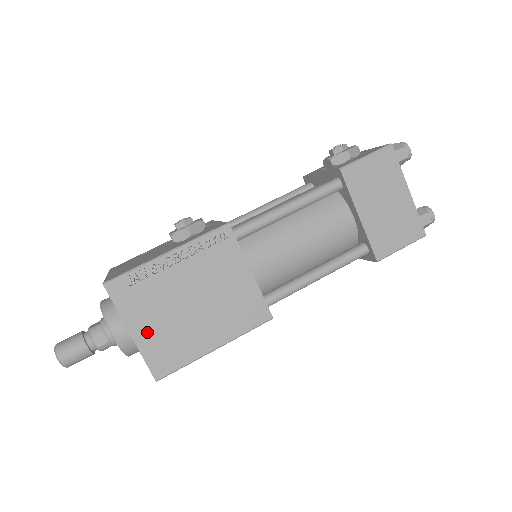
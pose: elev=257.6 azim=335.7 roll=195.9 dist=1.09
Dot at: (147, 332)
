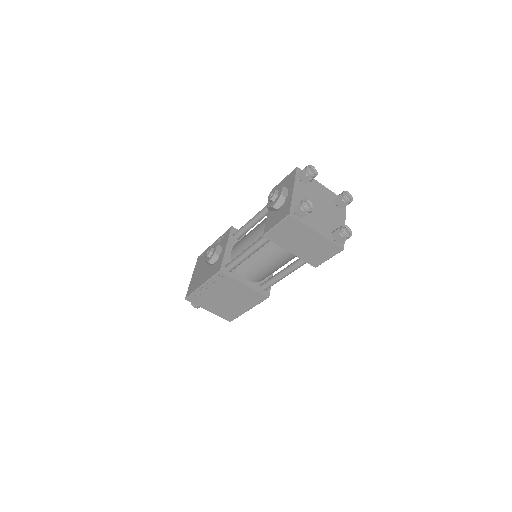
Dot at: (214, 309)
